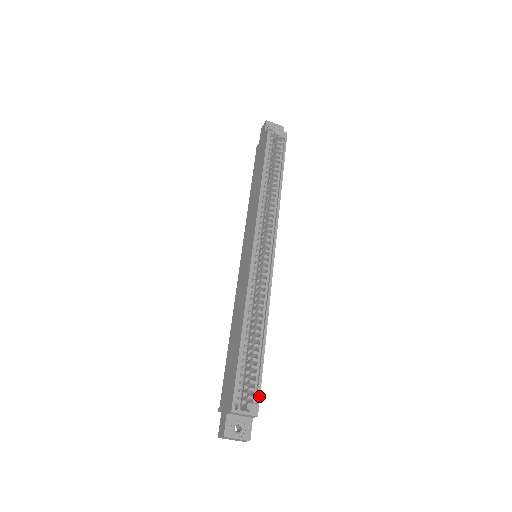
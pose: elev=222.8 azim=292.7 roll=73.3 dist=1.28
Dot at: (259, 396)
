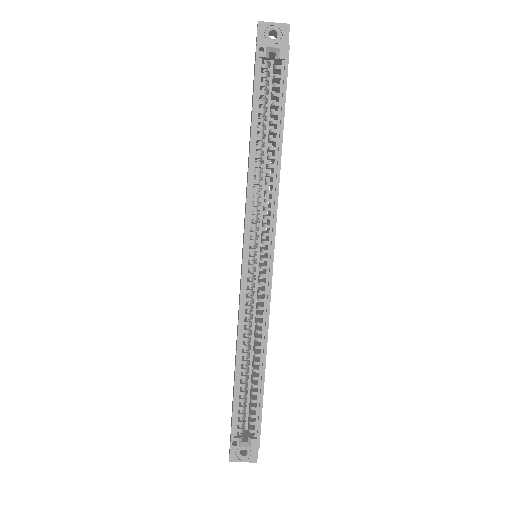
Dot at: (259, 431)
